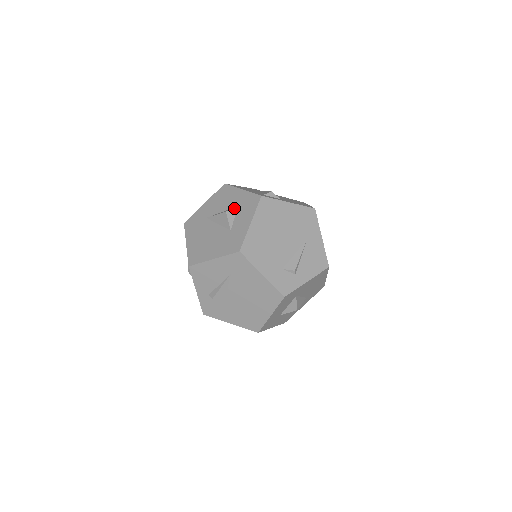
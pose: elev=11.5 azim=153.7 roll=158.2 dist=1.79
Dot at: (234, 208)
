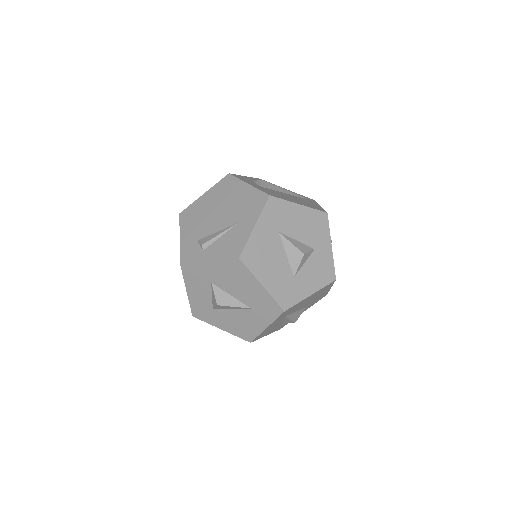
Dot at: occluded
